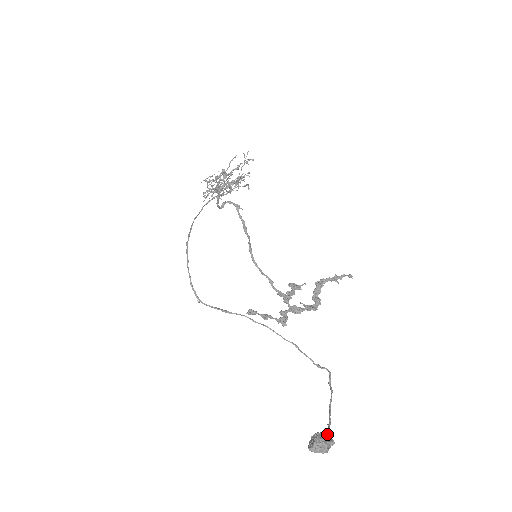
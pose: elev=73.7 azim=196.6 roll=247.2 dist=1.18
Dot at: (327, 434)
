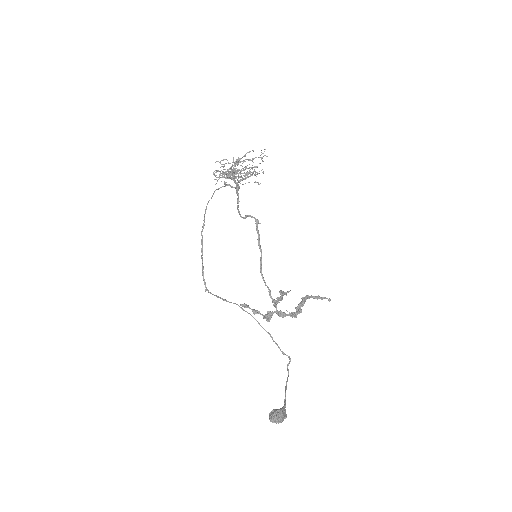
Dot at: (284, 411)
